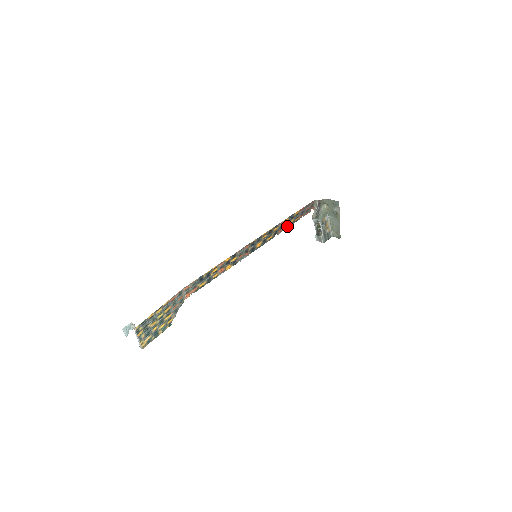
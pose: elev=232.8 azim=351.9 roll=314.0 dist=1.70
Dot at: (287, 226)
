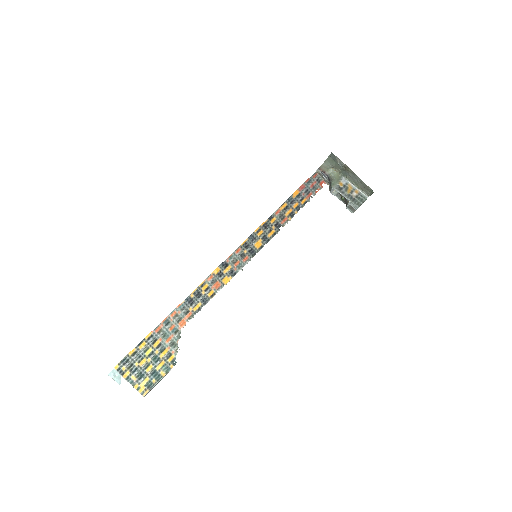
Dot at: (293, 213)
